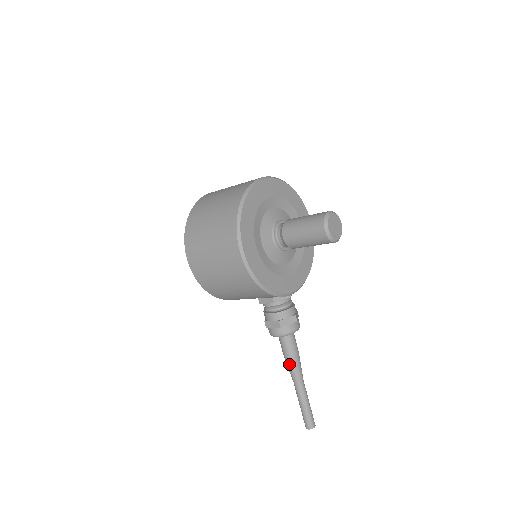
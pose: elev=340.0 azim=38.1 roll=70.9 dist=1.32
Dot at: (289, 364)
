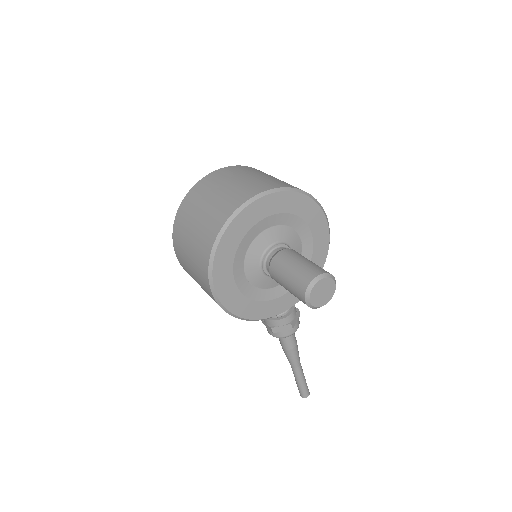
Dot at: (285, 353)
